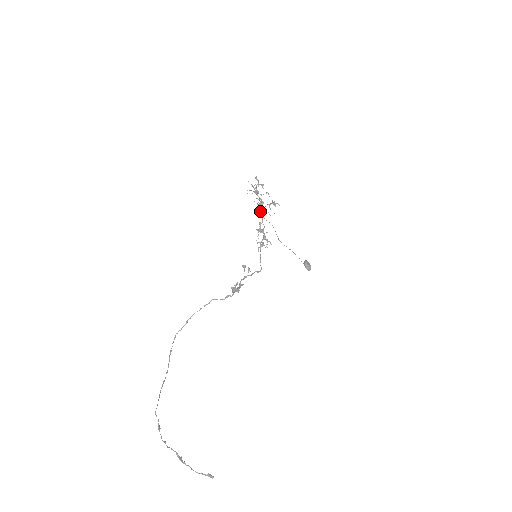
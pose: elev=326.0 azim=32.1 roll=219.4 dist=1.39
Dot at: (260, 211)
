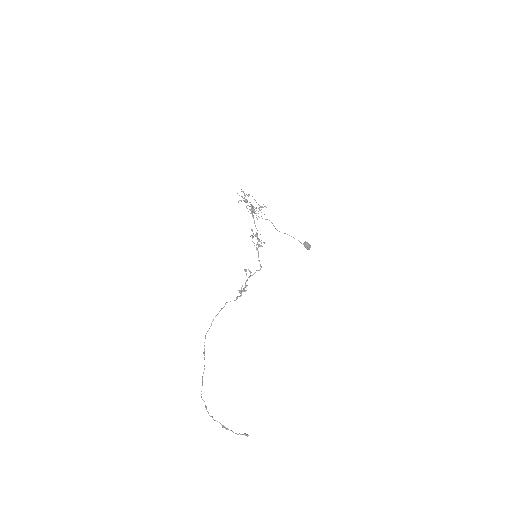
Dot at: occluded
